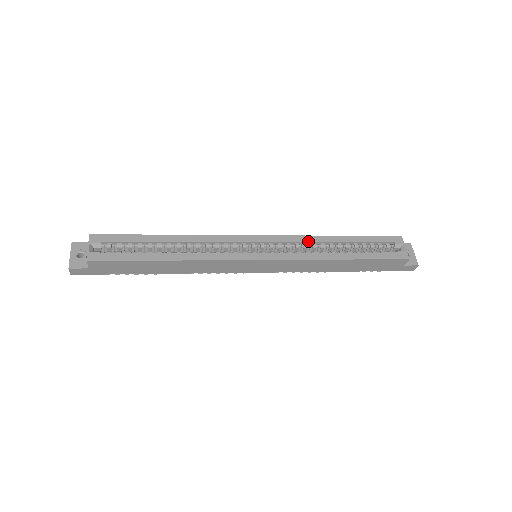
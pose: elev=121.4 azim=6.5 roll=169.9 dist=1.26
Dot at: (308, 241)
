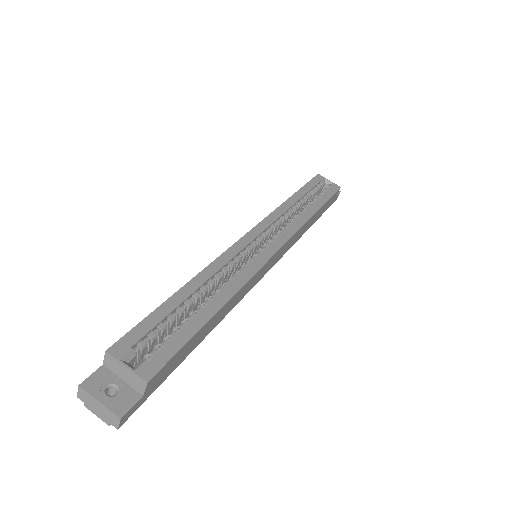
Dot at: (282, 213)
